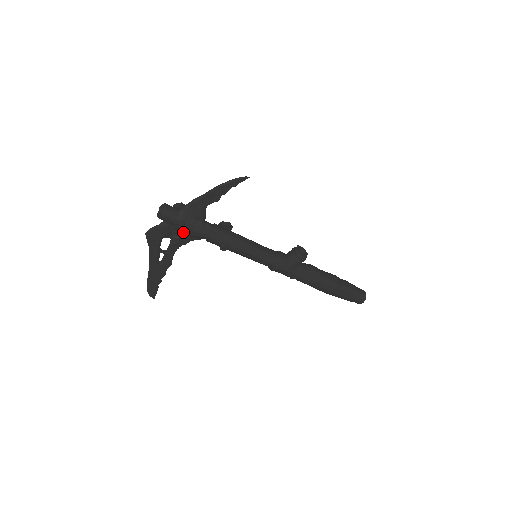
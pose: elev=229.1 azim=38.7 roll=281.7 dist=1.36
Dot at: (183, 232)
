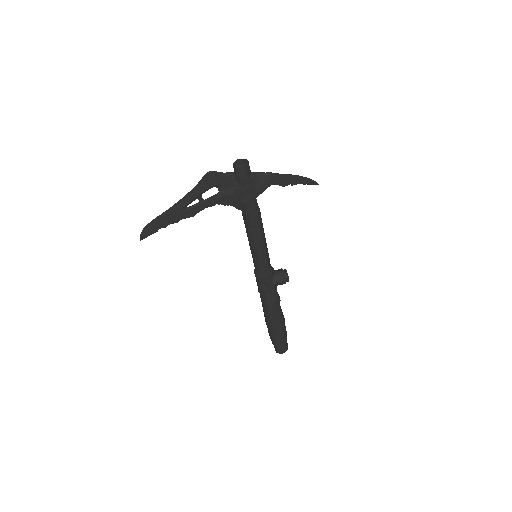
Dot at: (238, 193)
